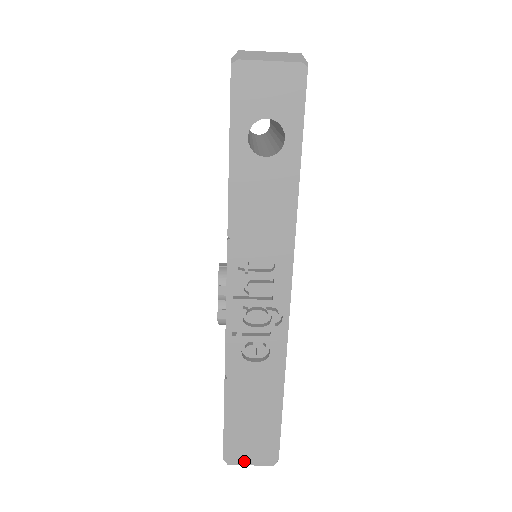
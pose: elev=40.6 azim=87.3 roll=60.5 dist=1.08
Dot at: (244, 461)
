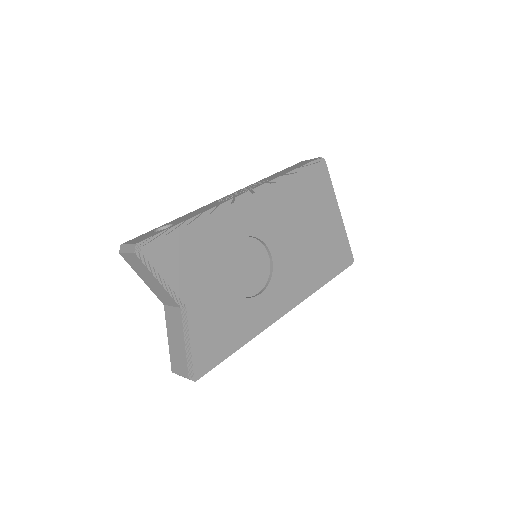
Dot at: occluded
